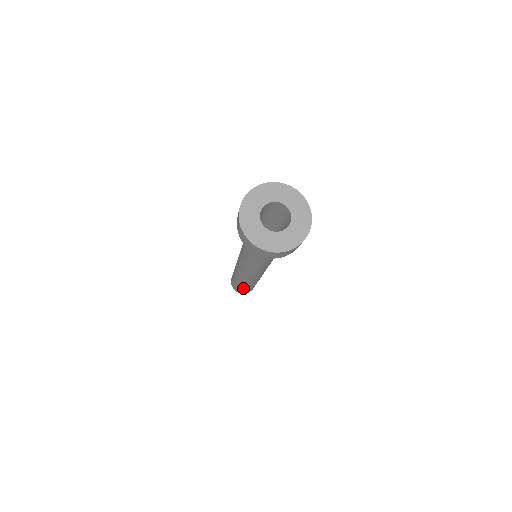
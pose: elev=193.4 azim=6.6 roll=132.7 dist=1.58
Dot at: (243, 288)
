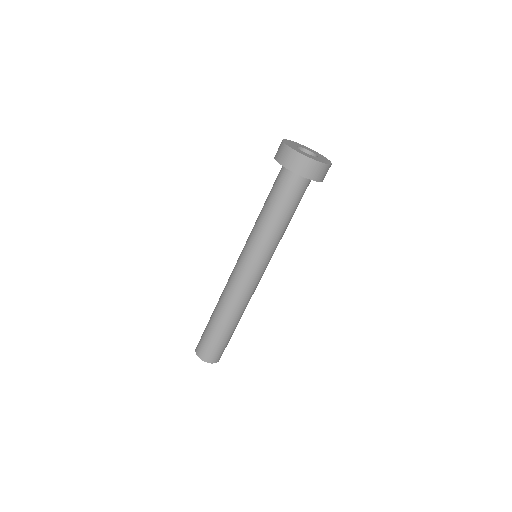
Dot at: (218, 337)
